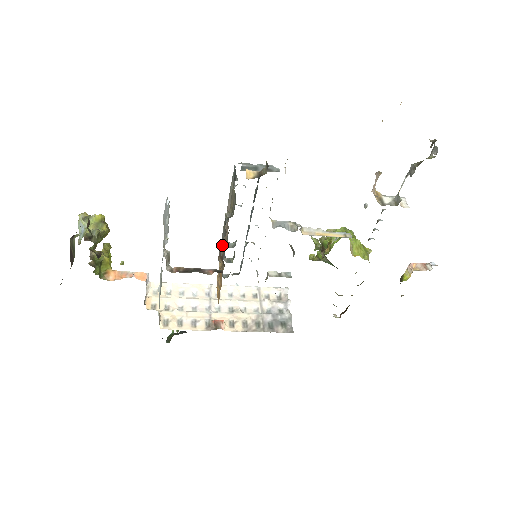
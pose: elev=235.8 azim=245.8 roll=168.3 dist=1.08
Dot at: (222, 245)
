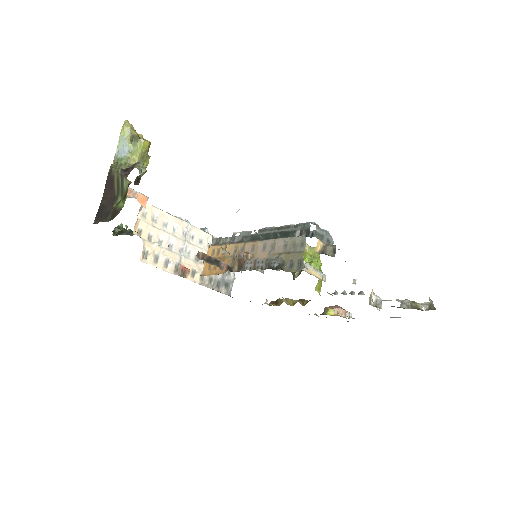
Dot at: (254, 266)
